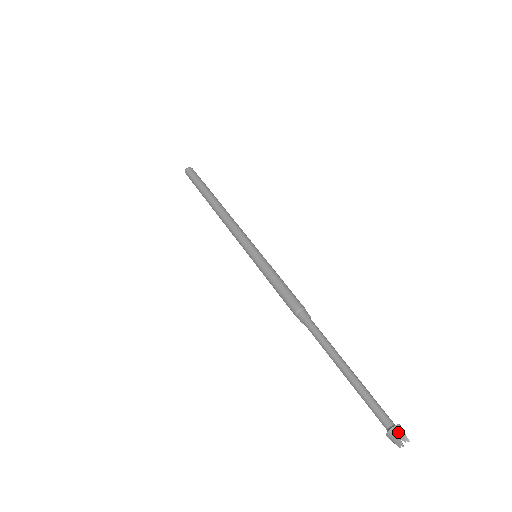
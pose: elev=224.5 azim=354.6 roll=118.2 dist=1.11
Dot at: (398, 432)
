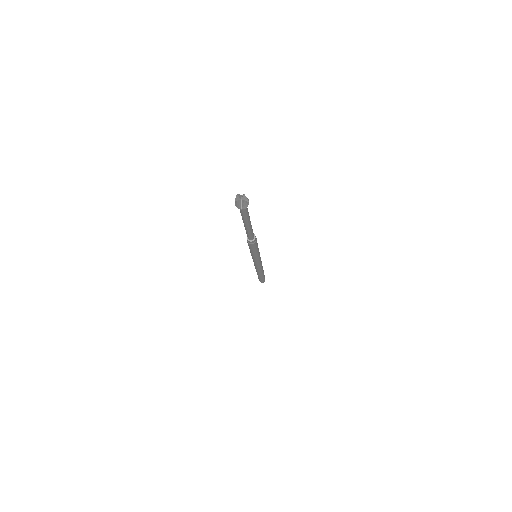
Dot at: occluded
